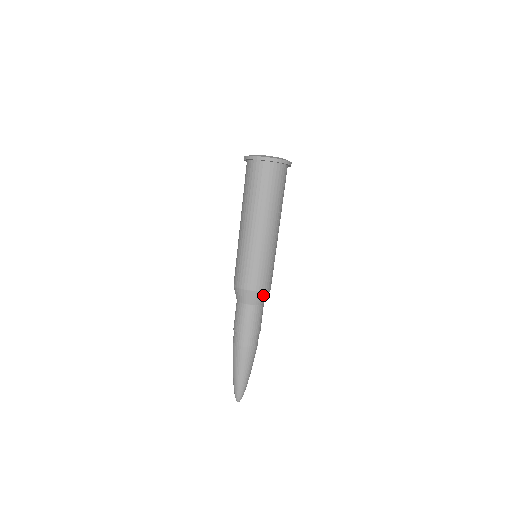
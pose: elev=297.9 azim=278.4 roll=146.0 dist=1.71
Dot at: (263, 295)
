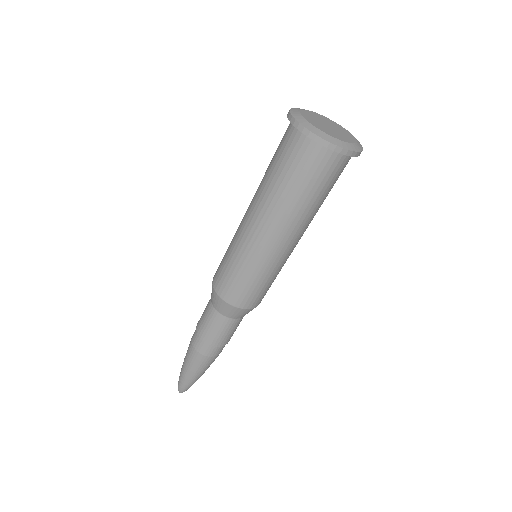
Dot at: (247, 311)
